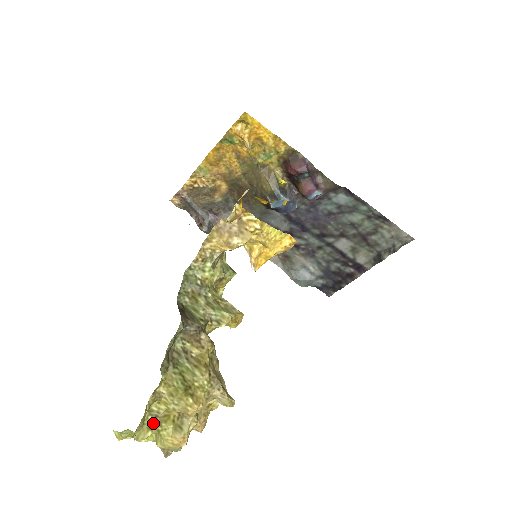
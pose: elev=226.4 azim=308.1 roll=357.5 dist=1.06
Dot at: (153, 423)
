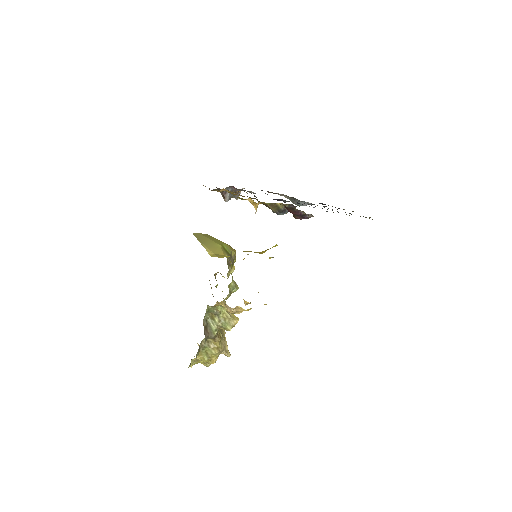
Dot at: (194, 362)
